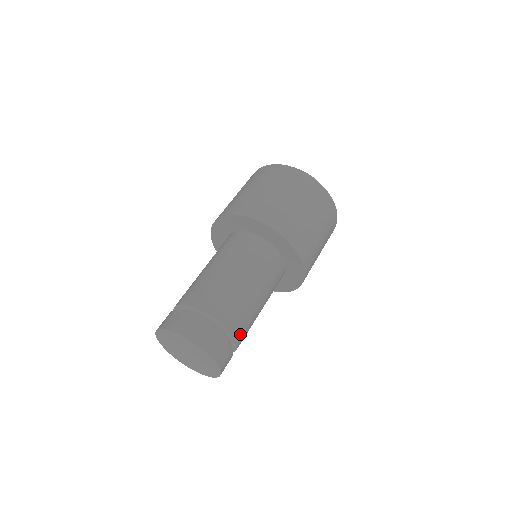
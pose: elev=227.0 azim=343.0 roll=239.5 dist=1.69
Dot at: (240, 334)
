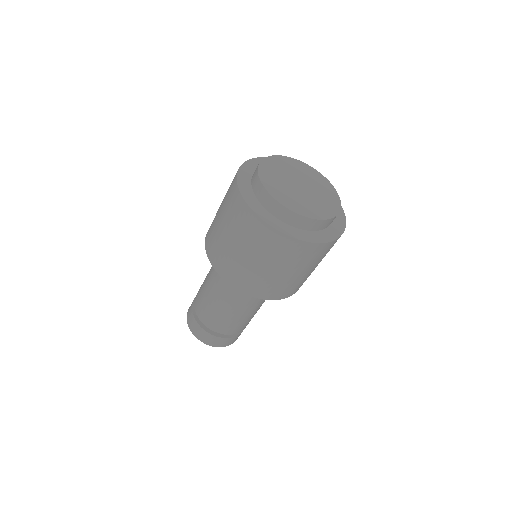
Dot at: (238, 330)
